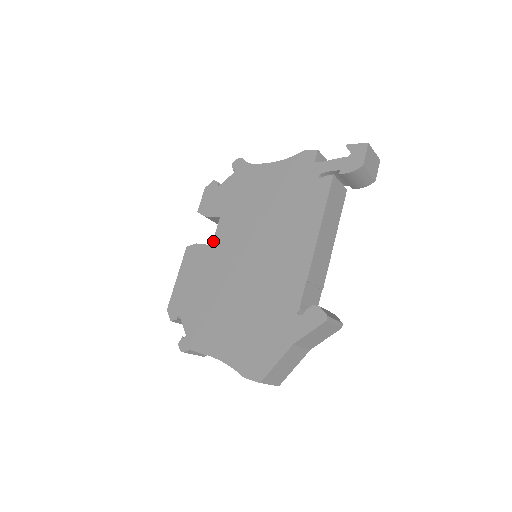
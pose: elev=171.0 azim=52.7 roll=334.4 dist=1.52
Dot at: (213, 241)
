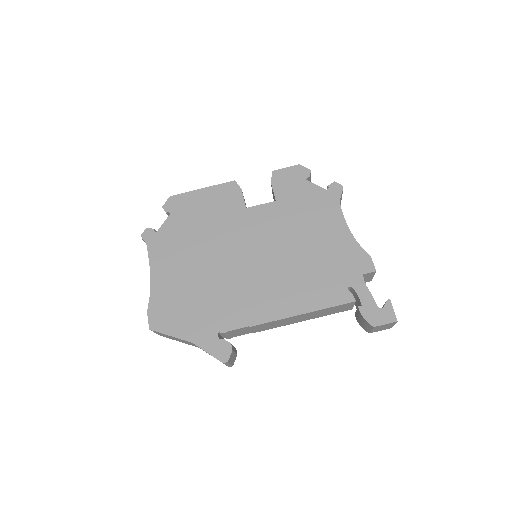
Dot at: (250, 207)
